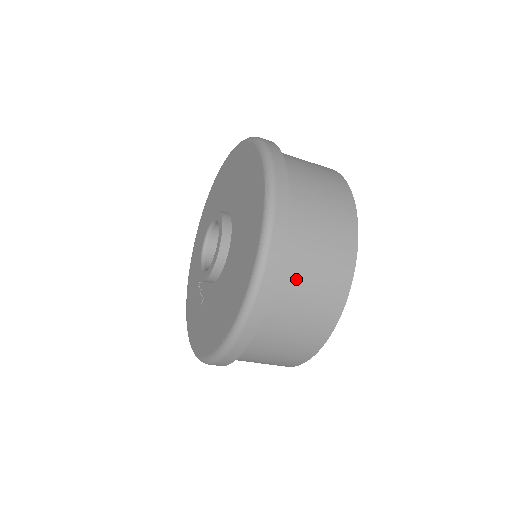
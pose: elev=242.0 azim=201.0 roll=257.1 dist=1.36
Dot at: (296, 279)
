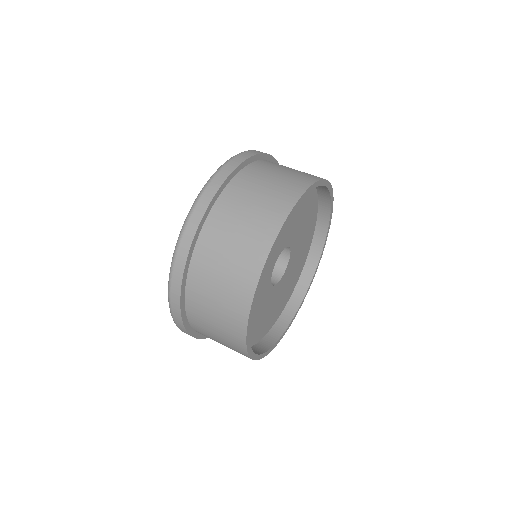
Dot at: (209, 262)
